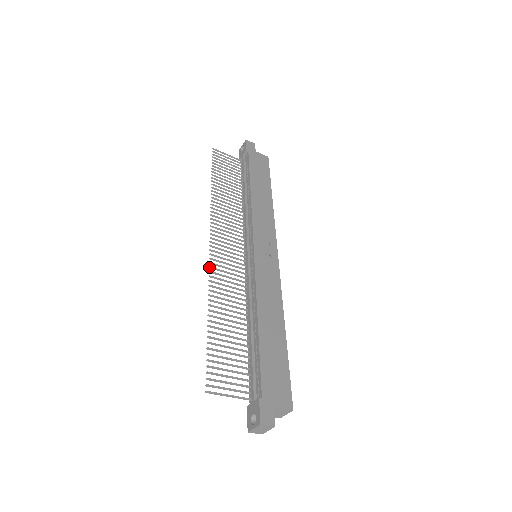
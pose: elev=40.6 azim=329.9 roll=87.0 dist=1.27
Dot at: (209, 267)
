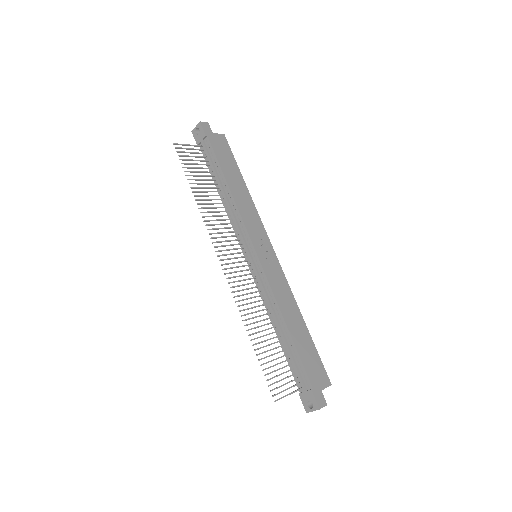
Dot at: occluded
